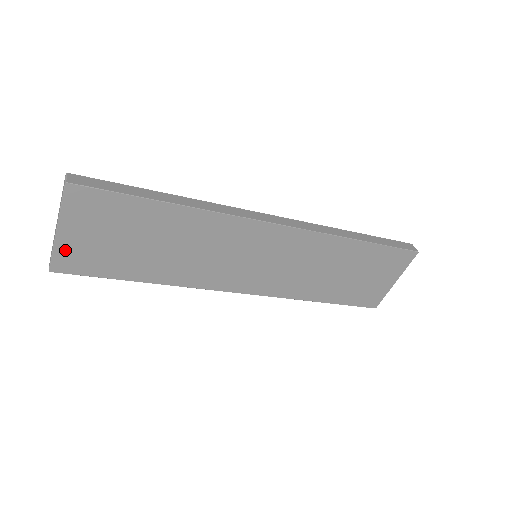
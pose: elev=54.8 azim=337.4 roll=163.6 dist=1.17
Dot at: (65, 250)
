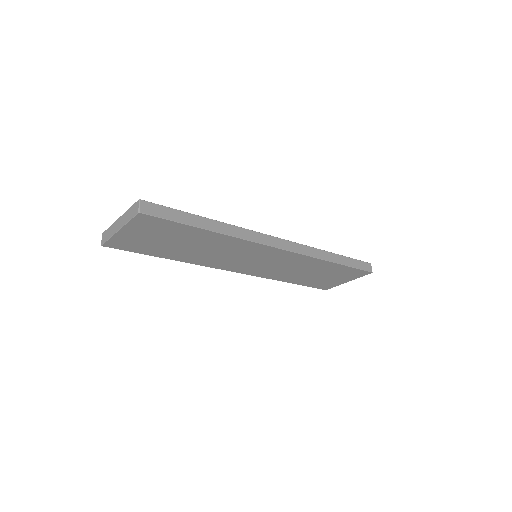
Dot at: (119, 239)
